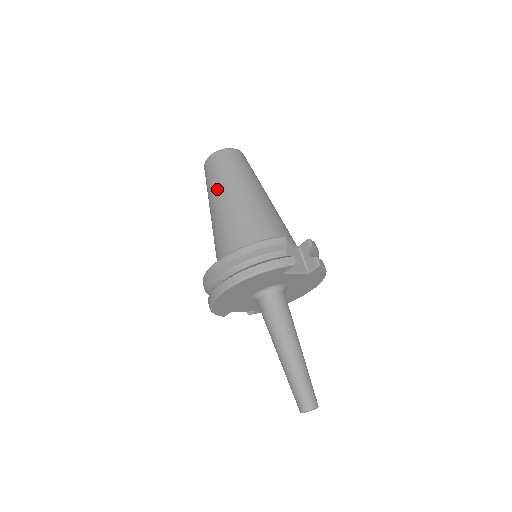
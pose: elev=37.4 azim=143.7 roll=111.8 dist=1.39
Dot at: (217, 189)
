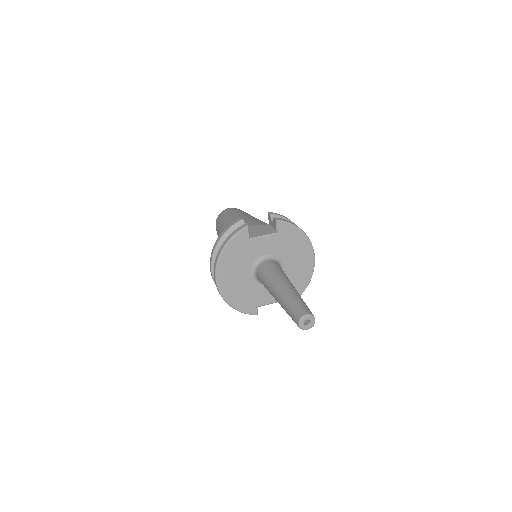
Dot at: (218, 234)
